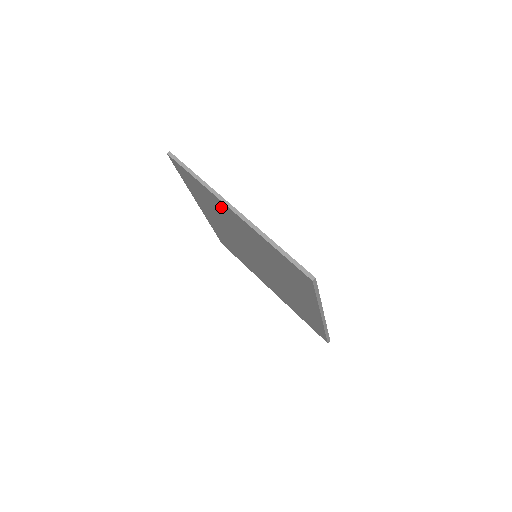
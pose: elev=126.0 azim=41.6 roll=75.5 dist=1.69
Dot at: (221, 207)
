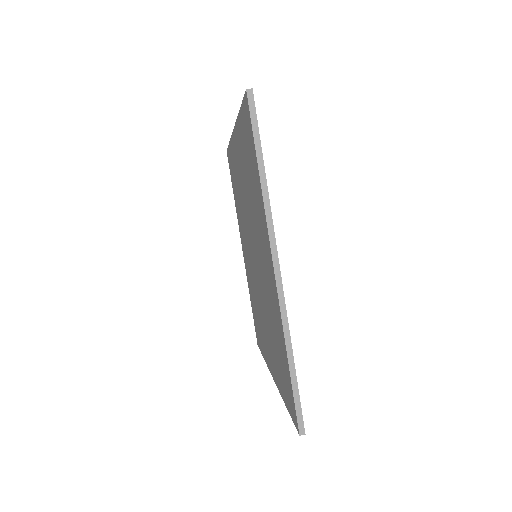
Dot at: (263, 228)
